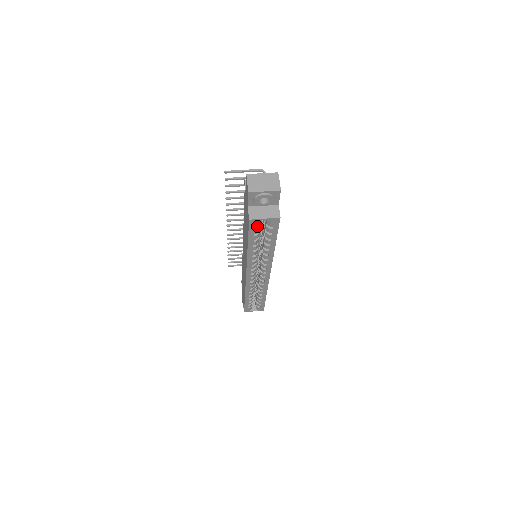
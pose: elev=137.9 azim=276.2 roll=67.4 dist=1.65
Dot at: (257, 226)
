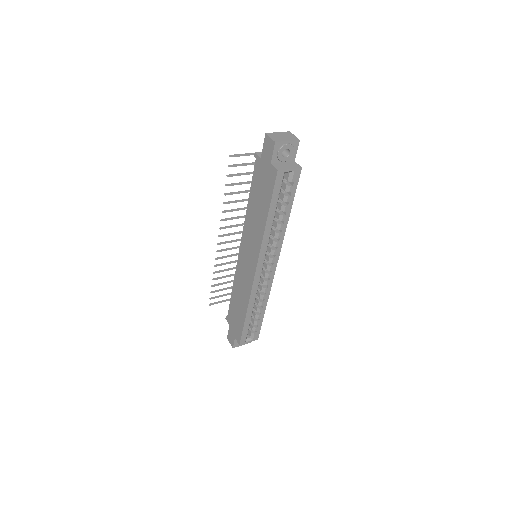
Dot at: (281, 182)
